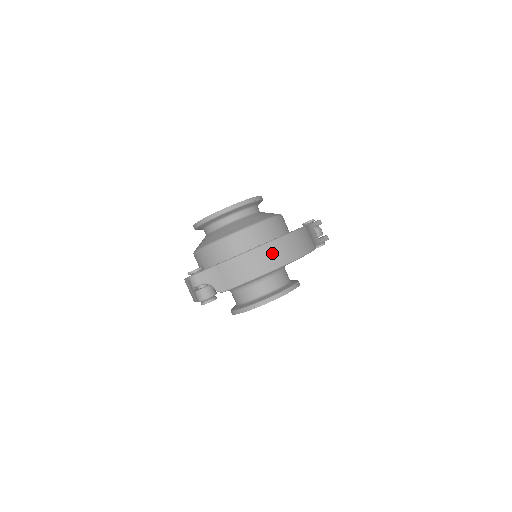
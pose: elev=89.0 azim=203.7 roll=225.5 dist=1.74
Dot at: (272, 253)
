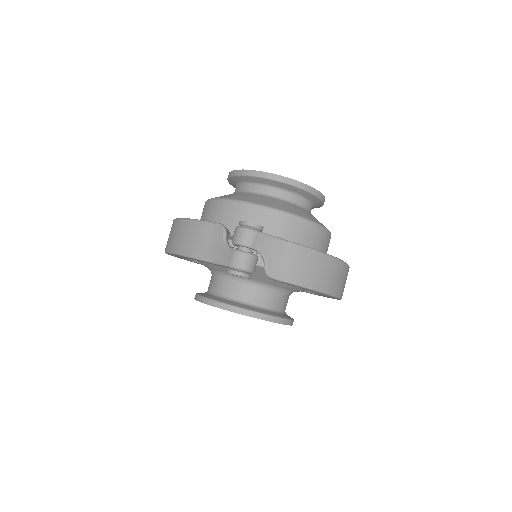
Dot at: (340, 275)
